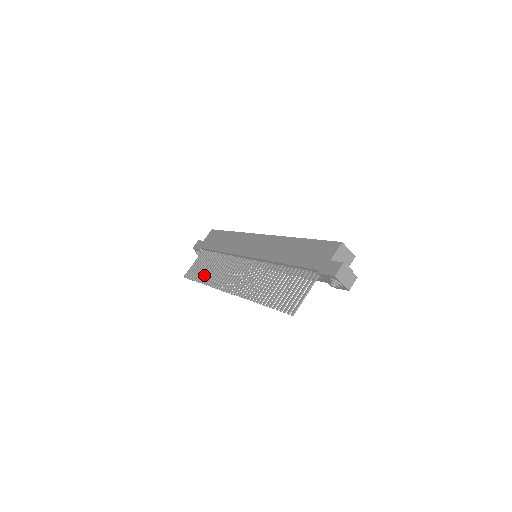
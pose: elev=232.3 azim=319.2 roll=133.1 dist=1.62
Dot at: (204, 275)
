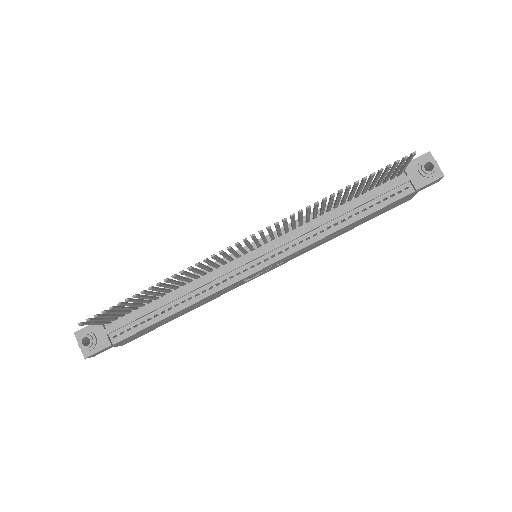
Dot at: (149, 292)
